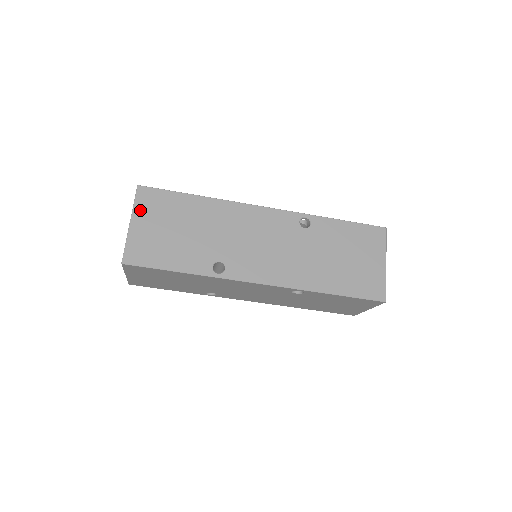
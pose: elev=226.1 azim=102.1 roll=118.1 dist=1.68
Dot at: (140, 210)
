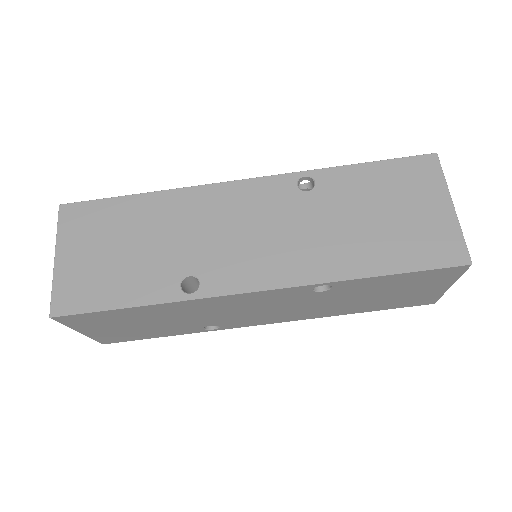
Dot at: (66, 236)
